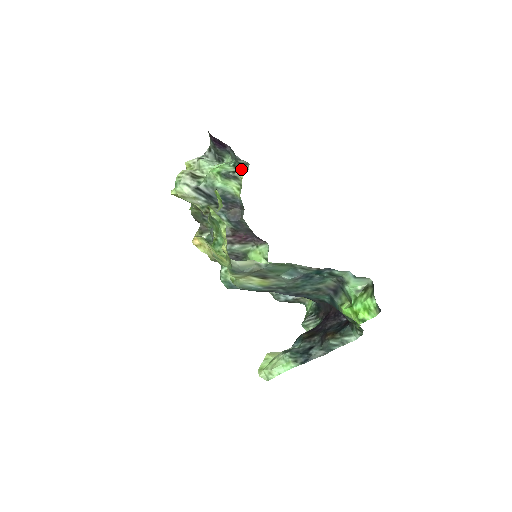
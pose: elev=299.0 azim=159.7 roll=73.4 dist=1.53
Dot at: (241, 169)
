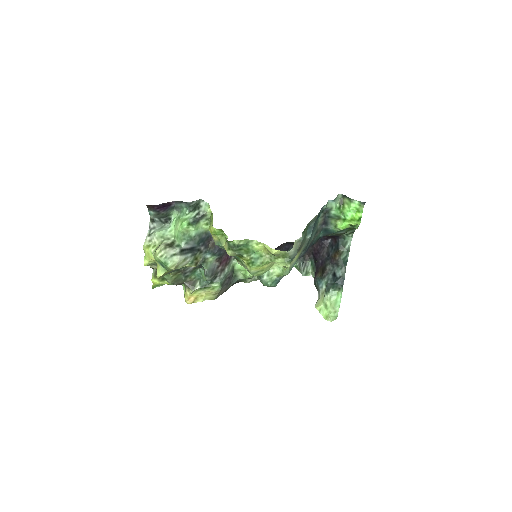
Dot at: (200, 208)
